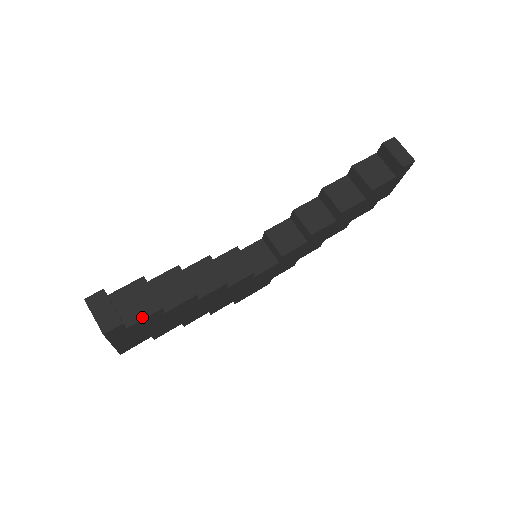
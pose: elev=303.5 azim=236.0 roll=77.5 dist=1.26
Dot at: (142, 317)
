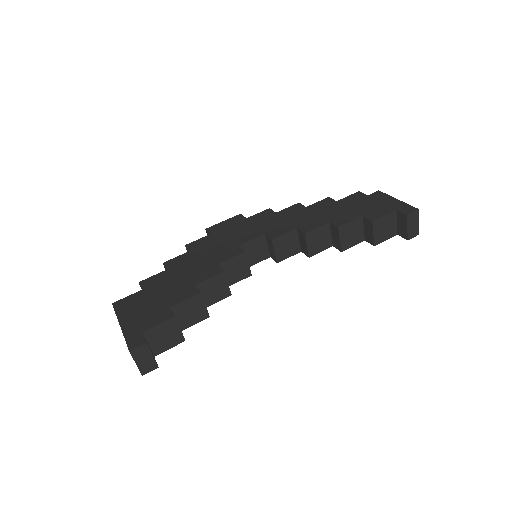
Dot at: (168, 348)
